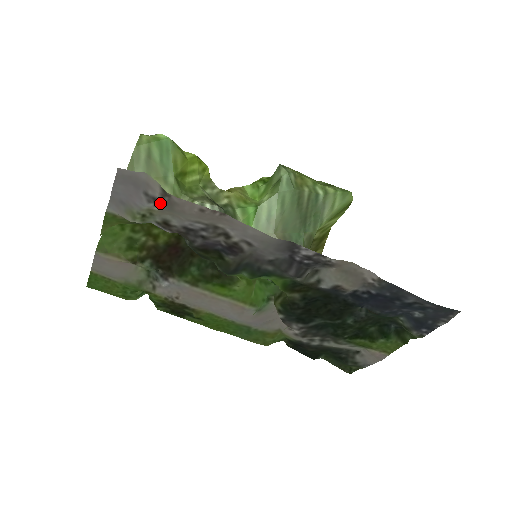
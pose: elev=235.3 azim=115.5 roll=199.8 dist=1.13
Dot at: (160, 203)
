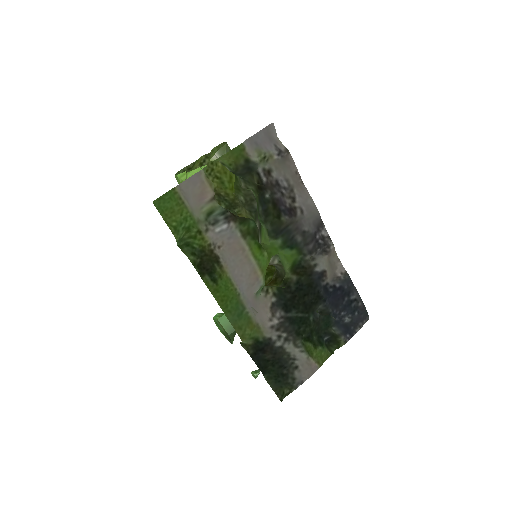
Dot at: (281, 154)
